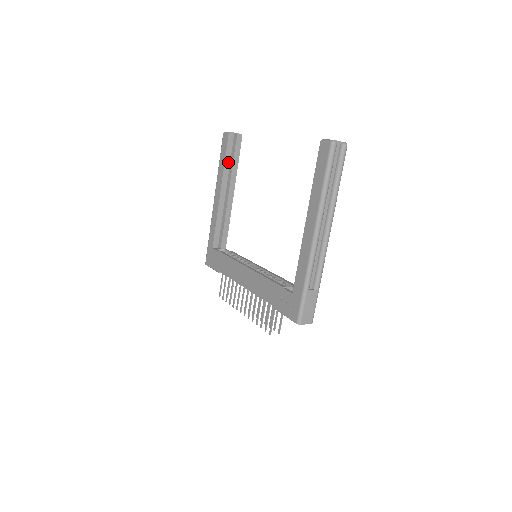
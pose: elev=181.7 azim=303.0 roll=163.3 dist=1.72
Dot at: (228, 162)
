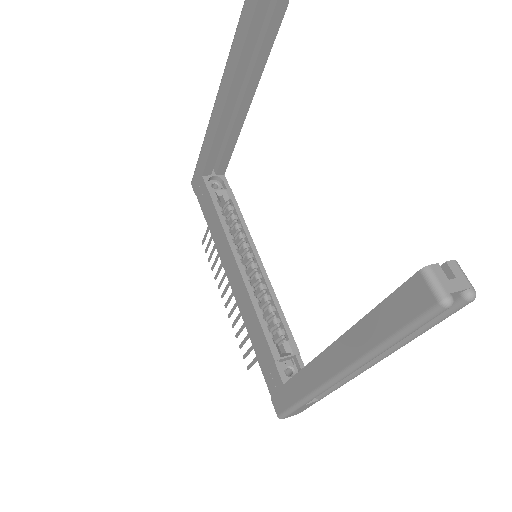
Dot at: (248, 53)
